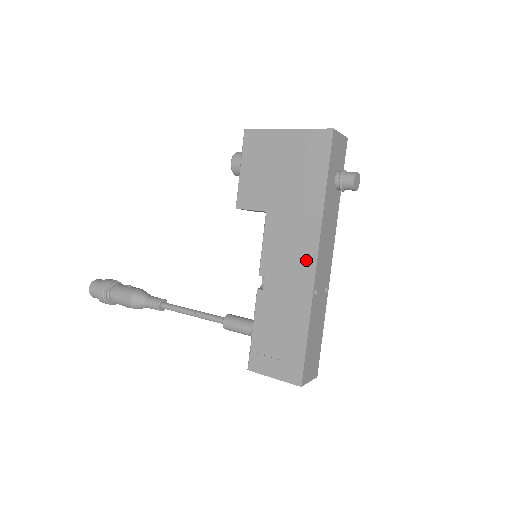
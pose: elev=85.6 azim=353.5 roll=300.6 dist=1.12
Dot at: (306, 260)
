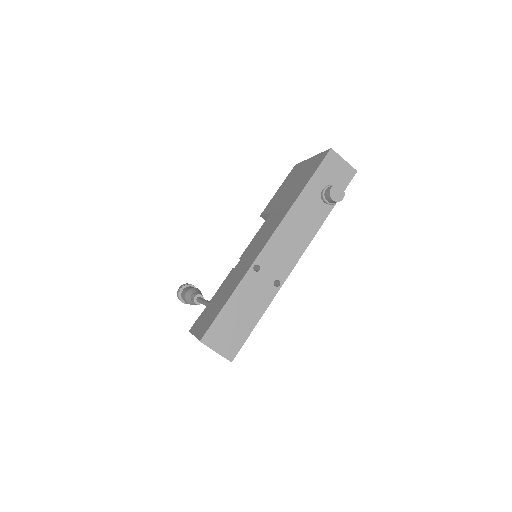
Dot at: (264, 241)
